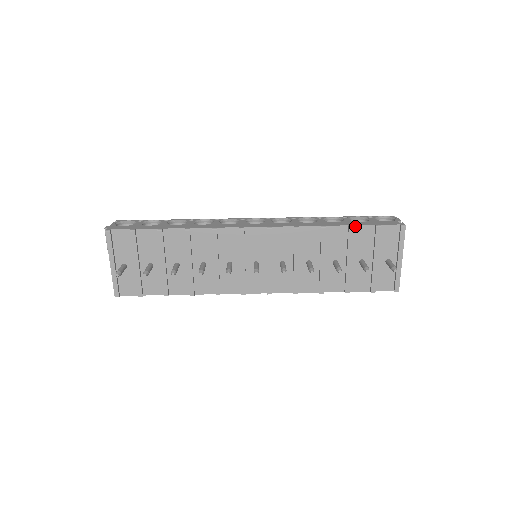
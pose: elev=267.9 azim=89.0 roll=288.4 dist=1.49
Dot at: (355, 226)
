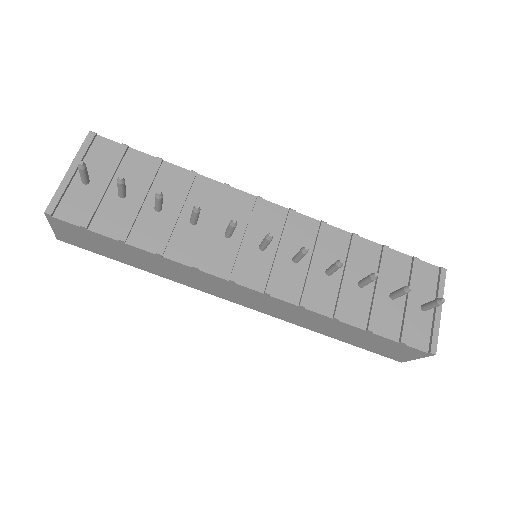
Dot at: (390, 249)
